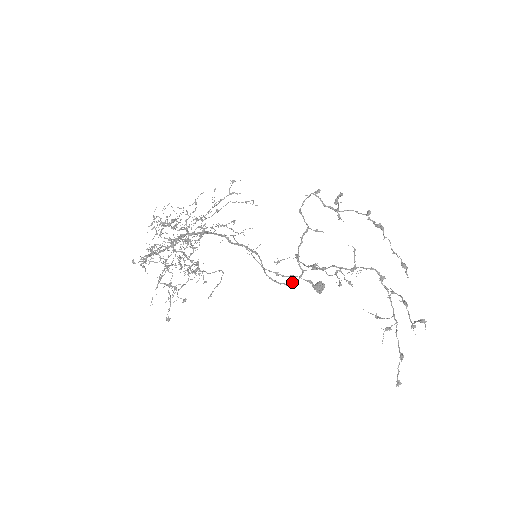
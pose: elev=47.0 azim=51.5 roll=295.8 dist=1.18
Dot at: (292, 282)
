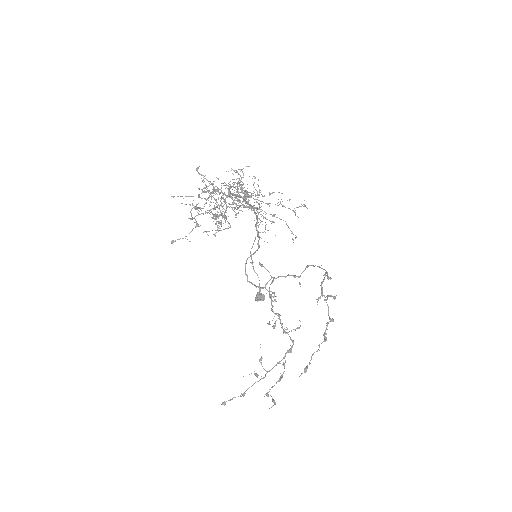
Dot at: occluded
